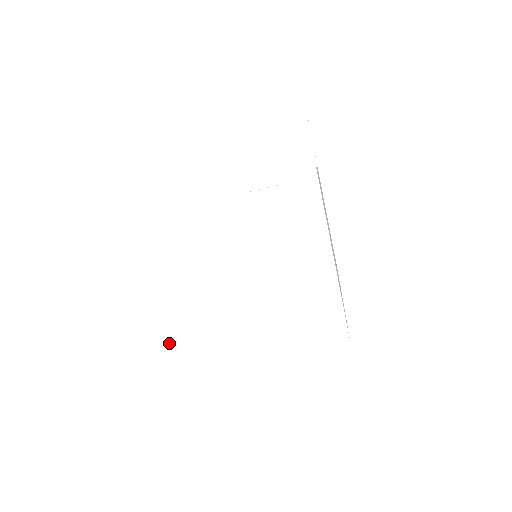
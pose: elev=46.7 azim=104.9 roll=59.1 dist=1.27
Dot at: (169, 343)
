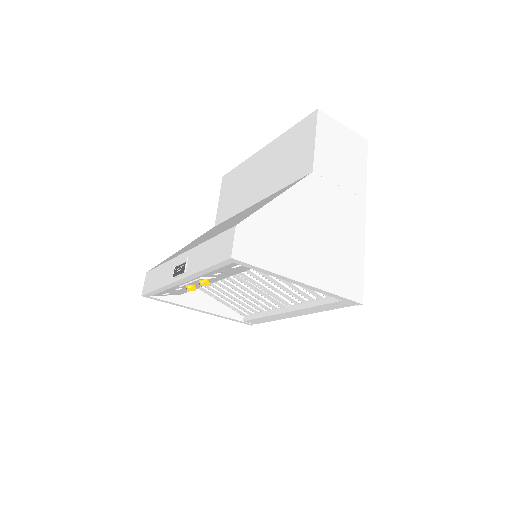
Dot at: (259, 244)
